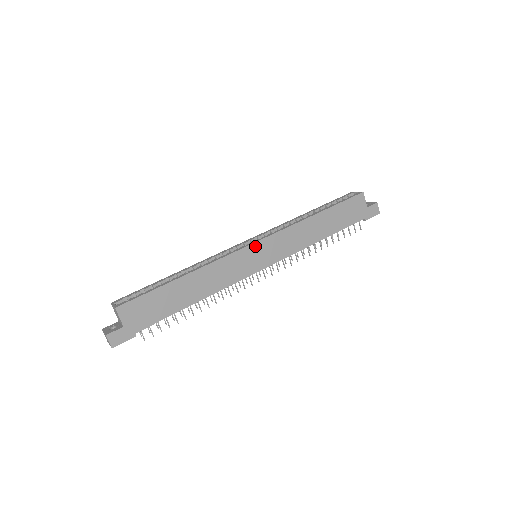
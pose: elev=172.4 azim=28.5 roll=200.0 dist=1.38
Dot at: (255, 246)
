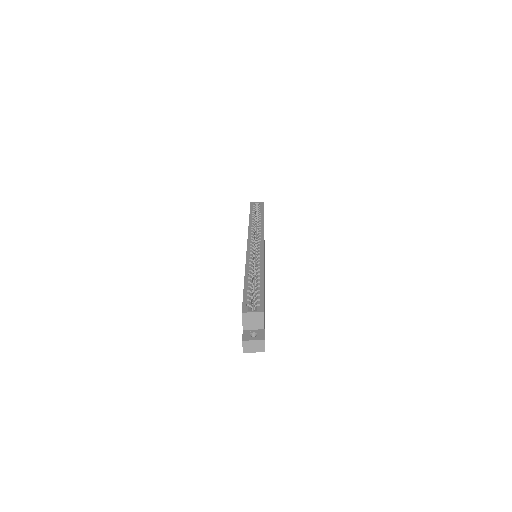
Dot at: occluded
